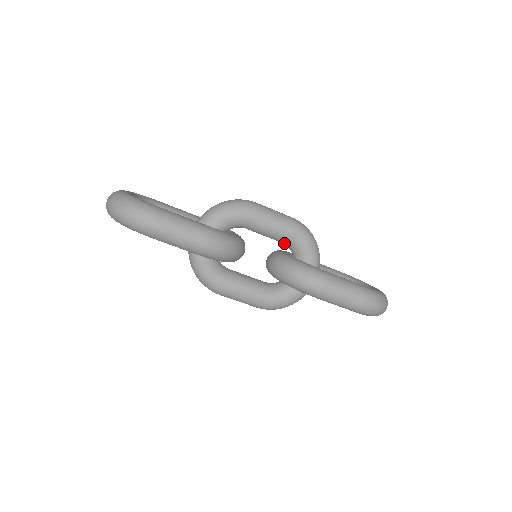
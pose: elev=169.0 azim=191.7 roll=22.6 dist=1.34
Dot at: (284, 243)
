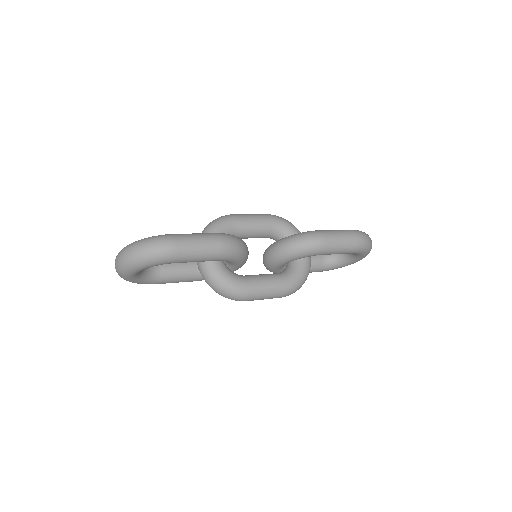
Dot at: (270, 235)
